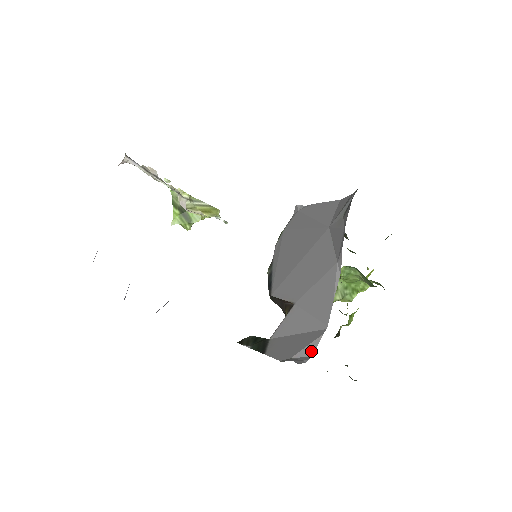
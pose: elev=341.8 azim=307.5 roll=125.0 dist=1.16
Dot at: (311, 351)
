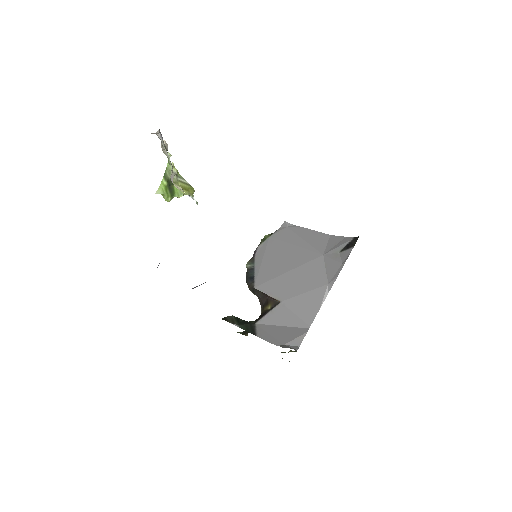
Dot at: (299, 343)
